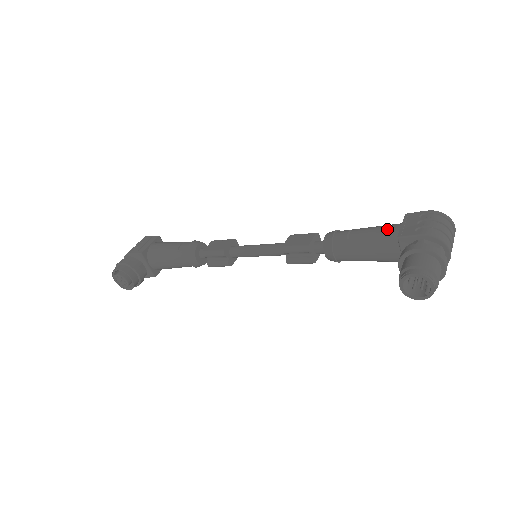
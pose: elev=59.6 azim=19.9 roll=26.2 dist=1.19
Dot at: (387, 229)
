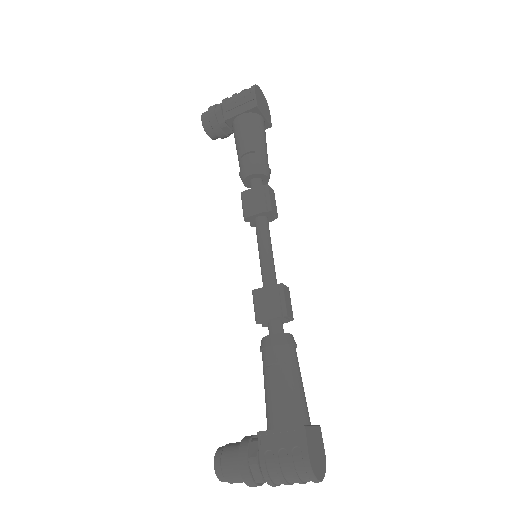
Dot at: (275, 412)
